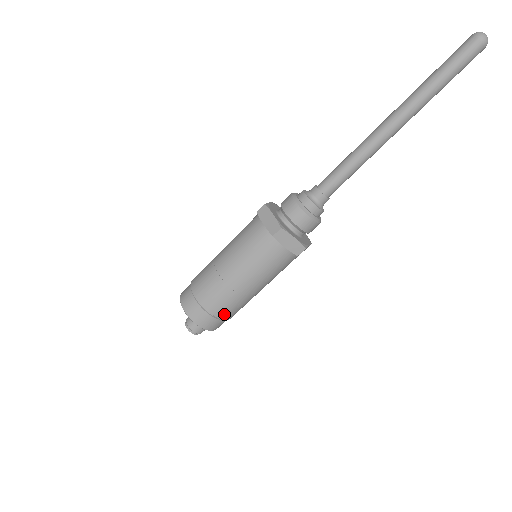
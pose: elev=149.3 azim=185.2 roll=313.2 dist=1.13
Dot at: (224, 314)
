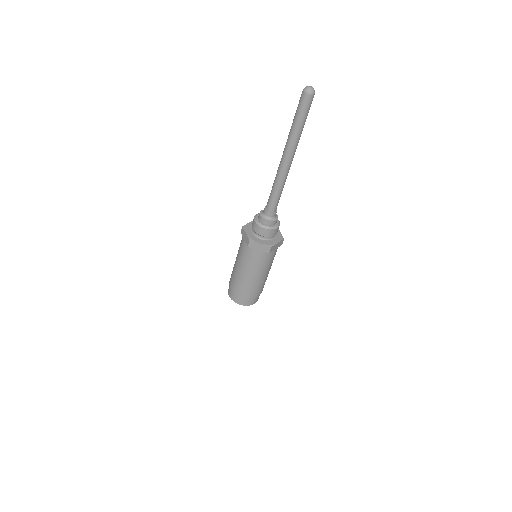
Dot at: occluded
